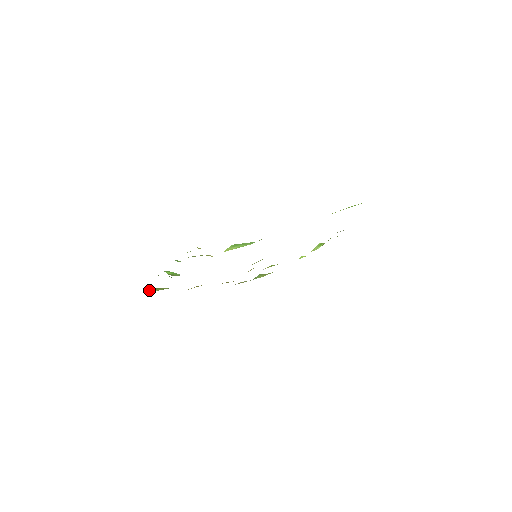
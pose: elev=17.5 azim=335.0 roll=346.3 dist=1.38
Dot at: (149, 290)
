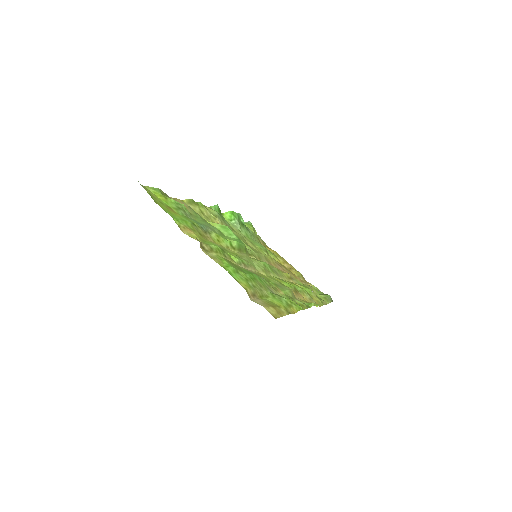
Dot at: occluded
